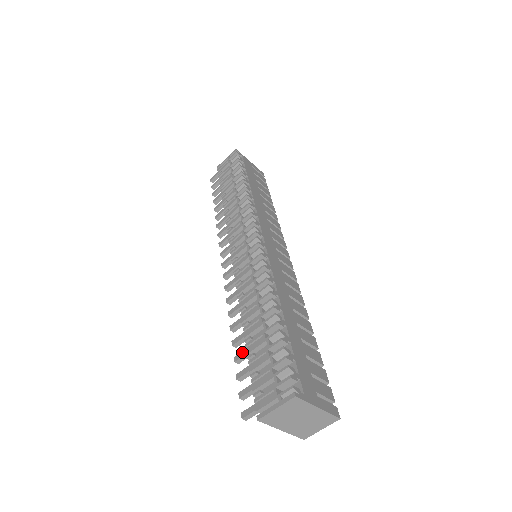
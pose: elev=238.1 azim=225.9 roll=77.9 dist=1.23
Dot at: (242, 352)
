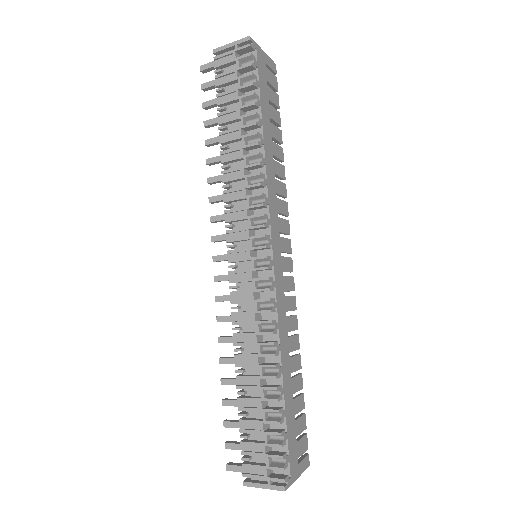
Dot at: (232, 402)
